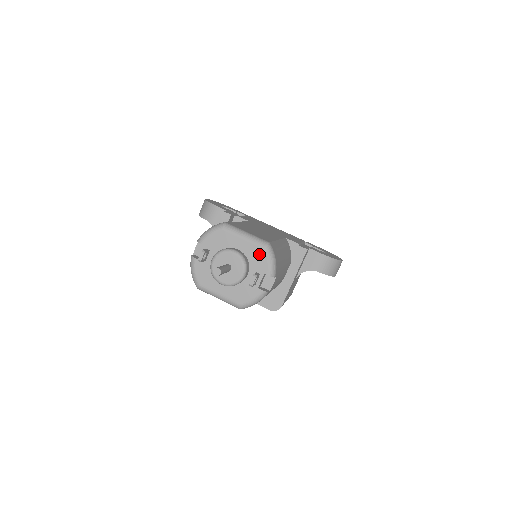
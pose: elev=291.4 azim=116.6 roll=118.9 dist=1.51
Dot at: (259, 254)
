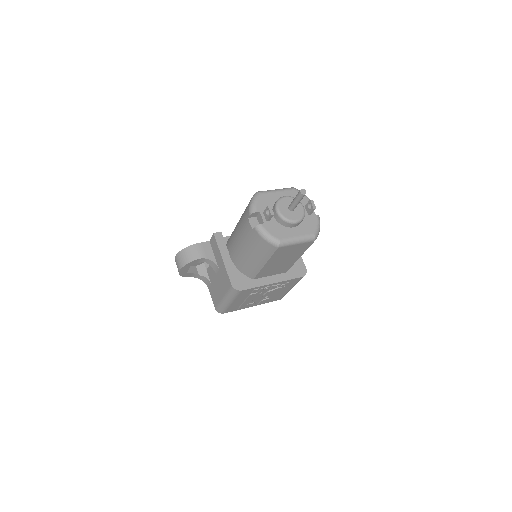
Dot at: occluded
